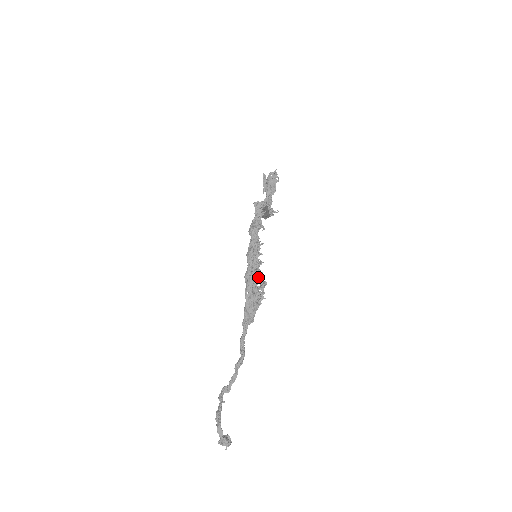
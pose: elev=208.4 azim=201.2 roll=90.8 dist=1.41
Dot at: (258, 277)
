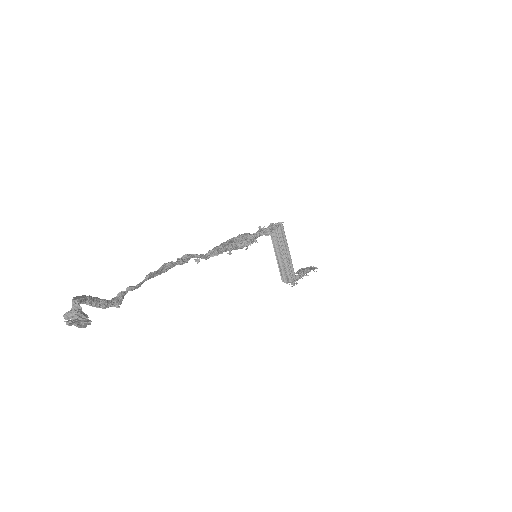
Dot at: (244, 239)
